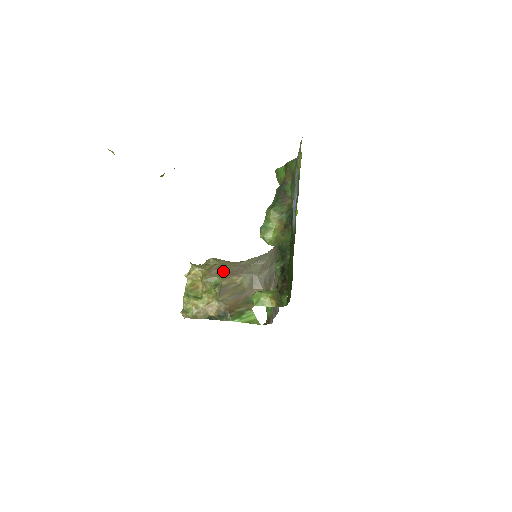
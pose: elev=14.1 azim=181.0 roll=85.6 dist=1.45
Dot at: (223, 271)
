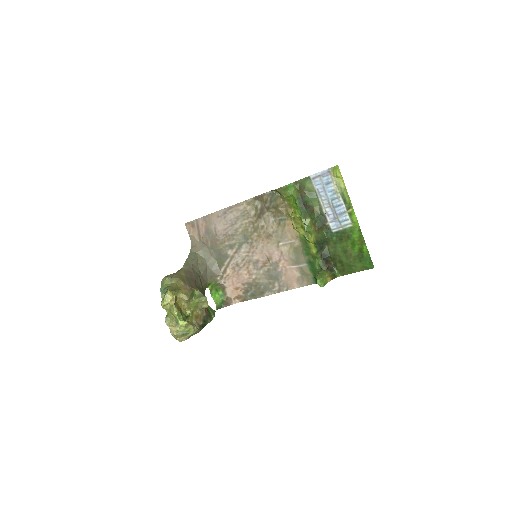
Dot at: (190, 283)
